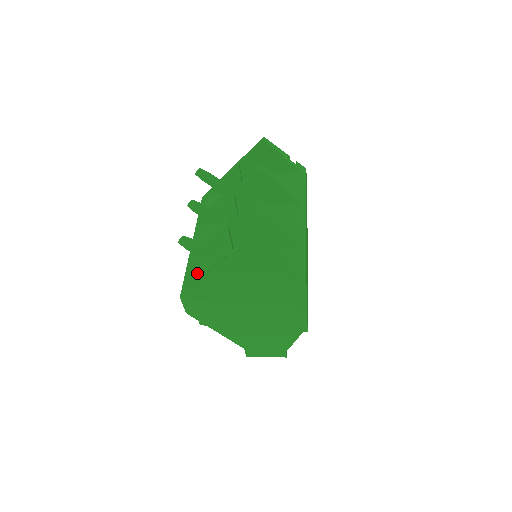
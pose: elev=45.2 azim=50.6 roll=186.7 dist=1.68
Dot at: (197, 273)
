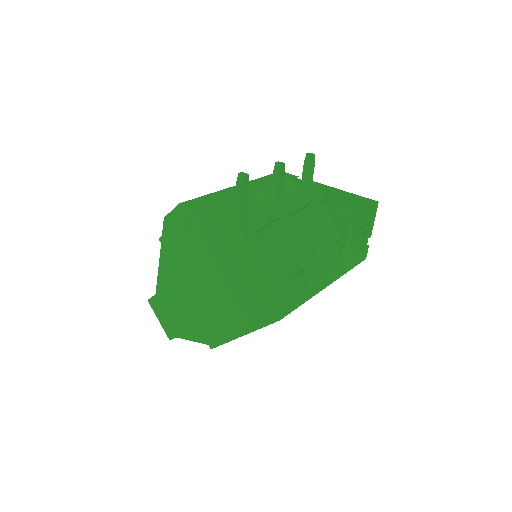
Dot at: (214, 208)
